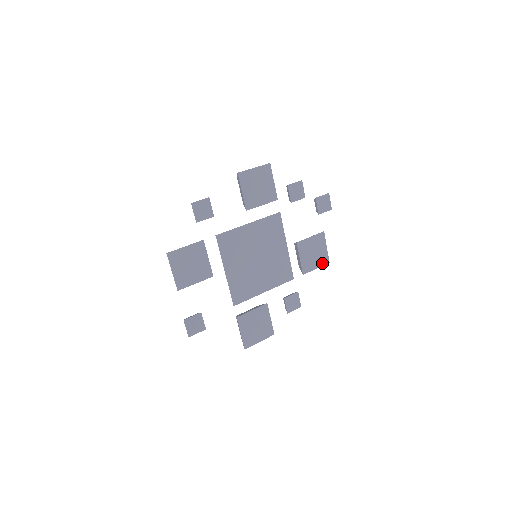
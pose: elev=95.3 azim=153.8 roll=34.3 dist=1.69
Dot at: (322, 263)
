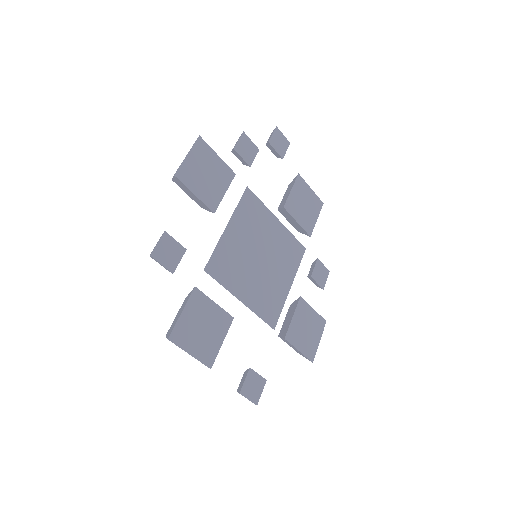
Dot at: (318, 209)
